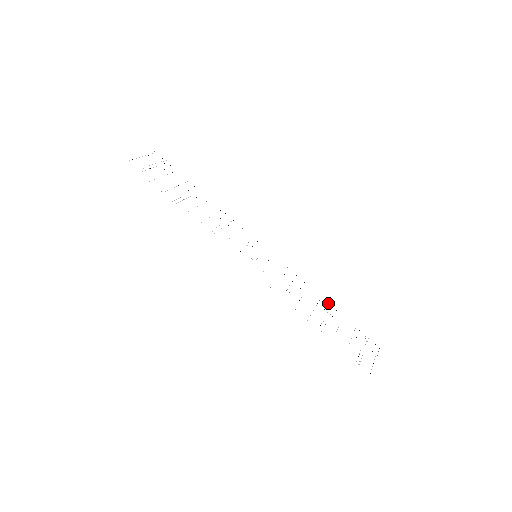
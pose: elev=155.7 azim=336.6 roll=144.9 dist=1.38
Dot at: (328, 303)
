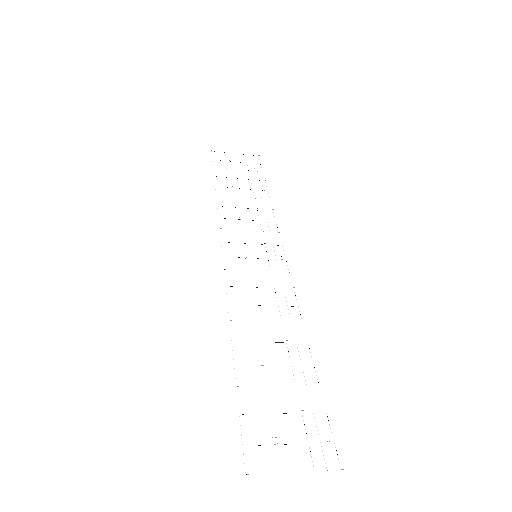
Dot at: occluded
